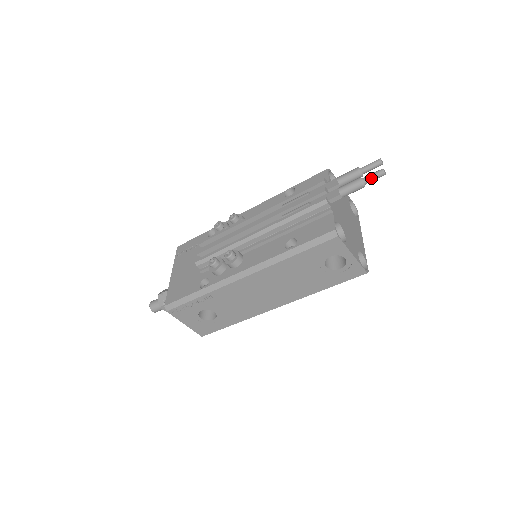
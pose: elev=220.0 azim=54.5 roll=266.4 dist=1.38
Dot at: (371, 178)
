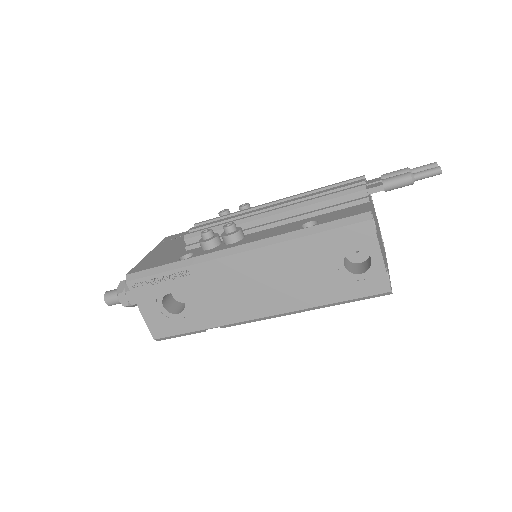
Dot at: (424, 173)
